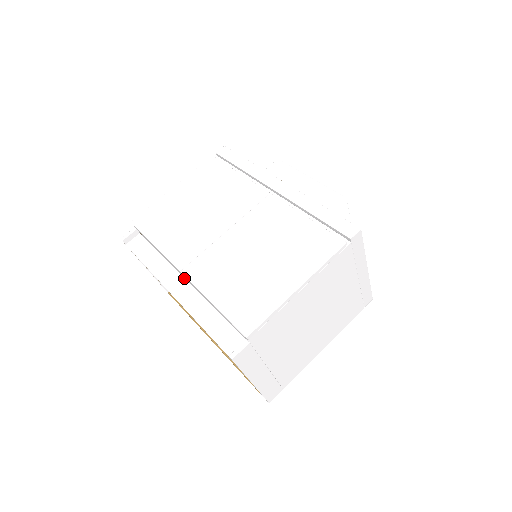
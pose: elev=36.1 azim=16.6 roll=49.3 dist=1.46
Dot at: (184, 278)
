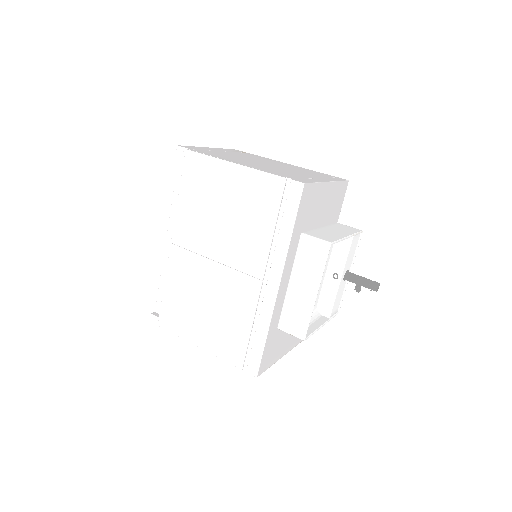
Dot at: occluded
